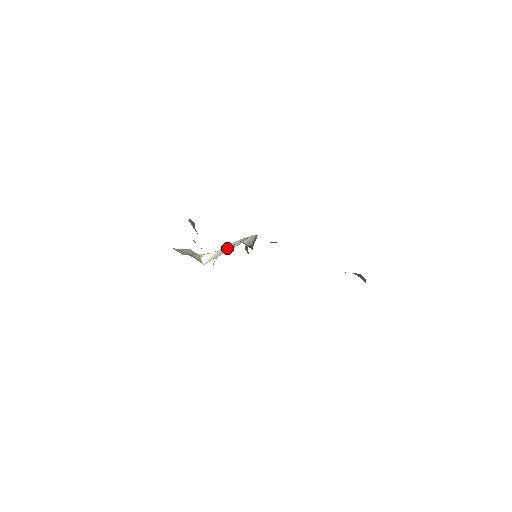
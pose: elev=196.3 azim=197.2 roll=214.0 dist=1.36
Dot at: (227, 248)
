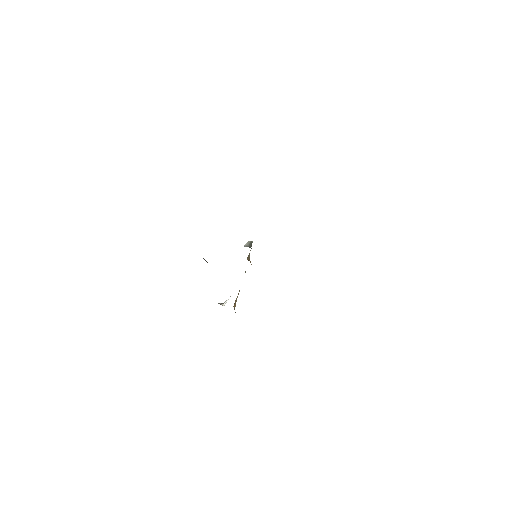
Dot at: occluded
